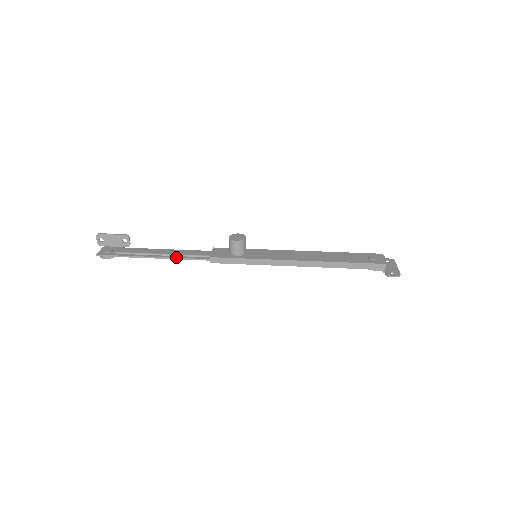
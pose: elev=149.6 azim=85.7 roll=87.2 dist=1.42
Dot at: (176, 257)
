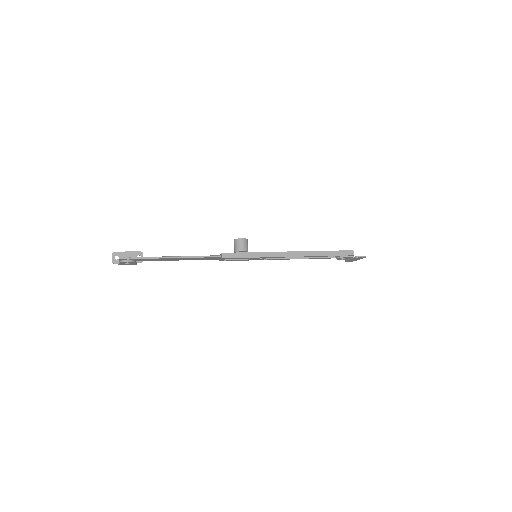
Dot at: (192, 256)
